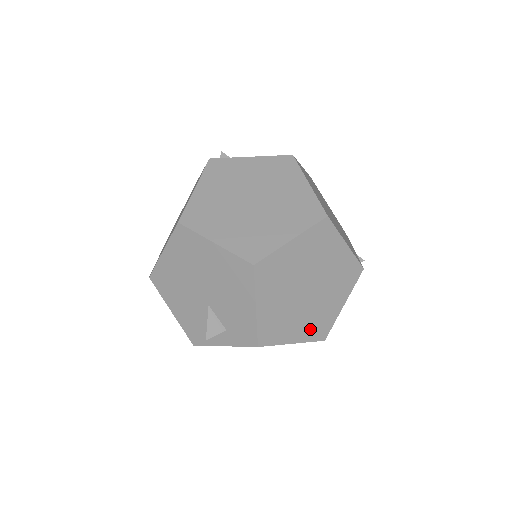
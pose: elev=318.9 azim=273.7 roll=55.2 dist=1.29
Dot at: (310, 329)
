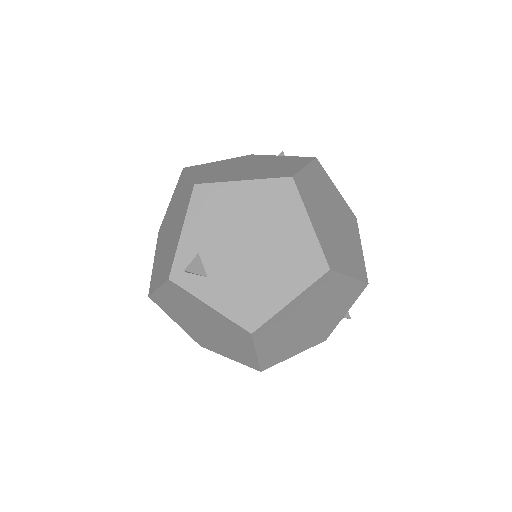
Dot at: occluded
